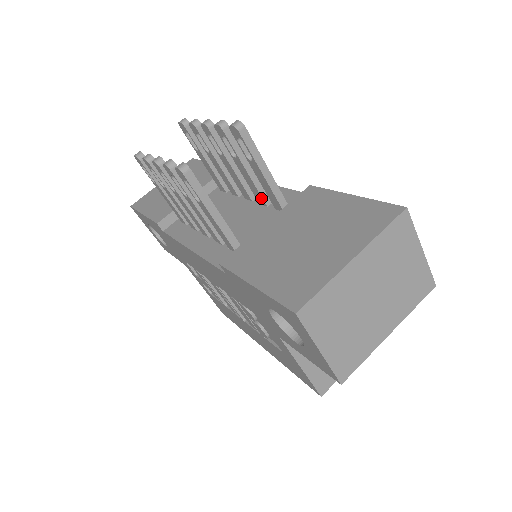
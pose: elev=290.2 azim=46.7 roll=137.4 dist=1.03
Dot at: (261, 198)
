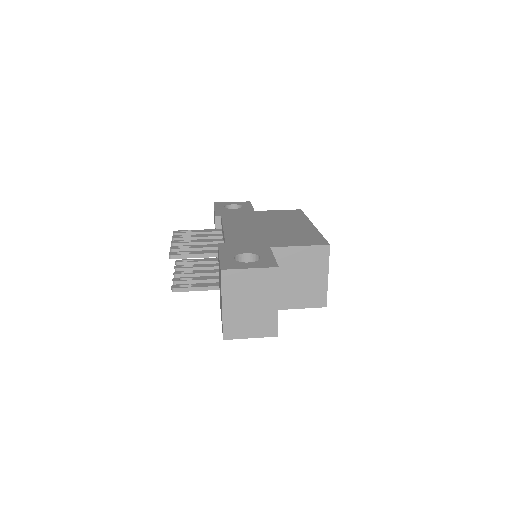
Dot at: occluded
